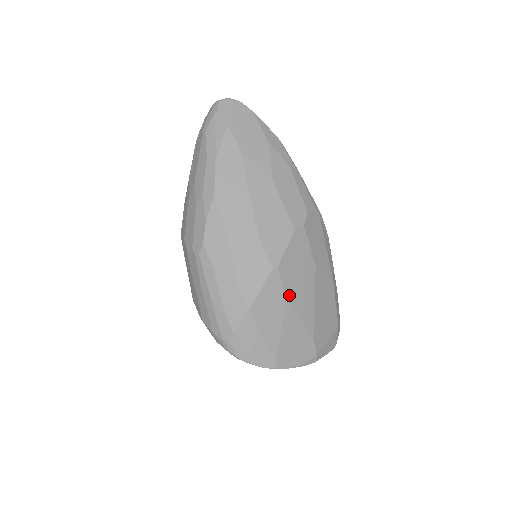
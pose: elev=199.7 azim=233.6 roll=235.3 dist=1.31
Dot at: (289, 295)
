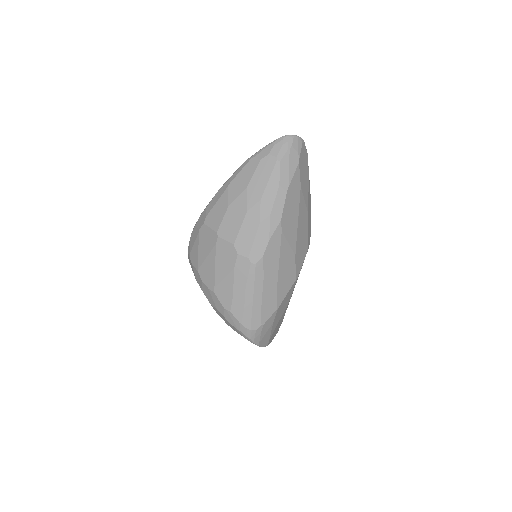
Dot at: occluded
